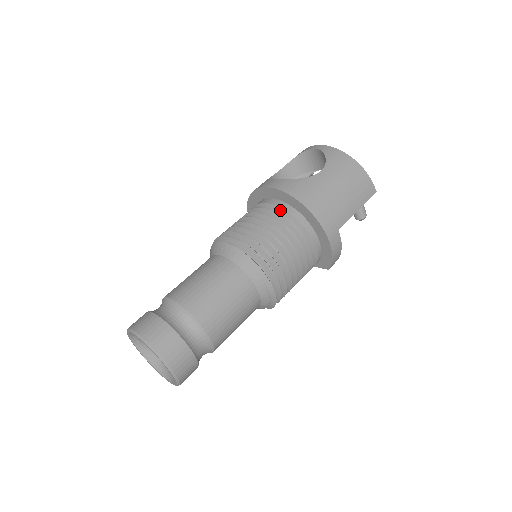
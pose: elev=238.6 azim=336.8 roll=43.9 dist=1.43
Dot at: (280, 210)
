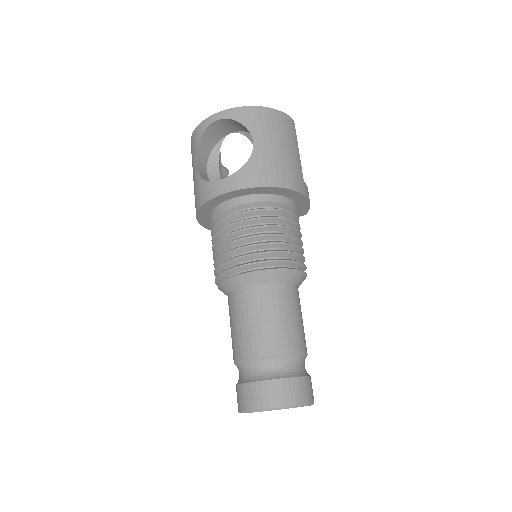
Dot at: (253, 205)
